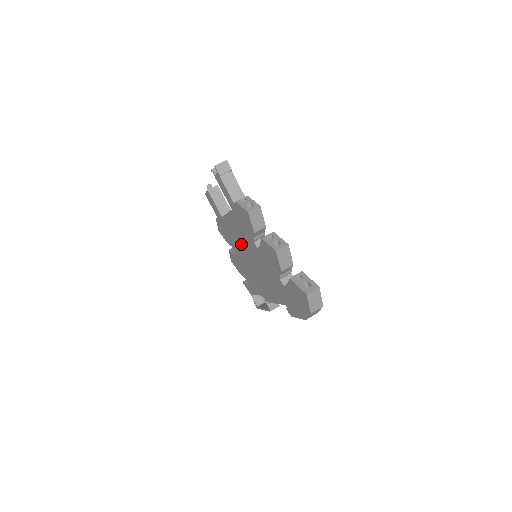
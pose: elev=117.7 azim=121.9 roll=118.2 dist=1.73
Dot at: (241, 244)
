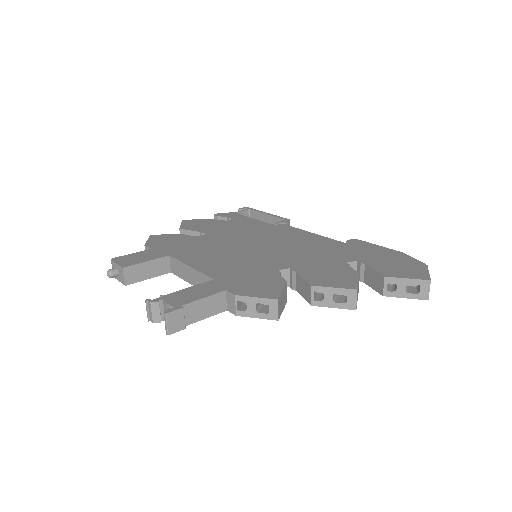
Dot at: occluded
